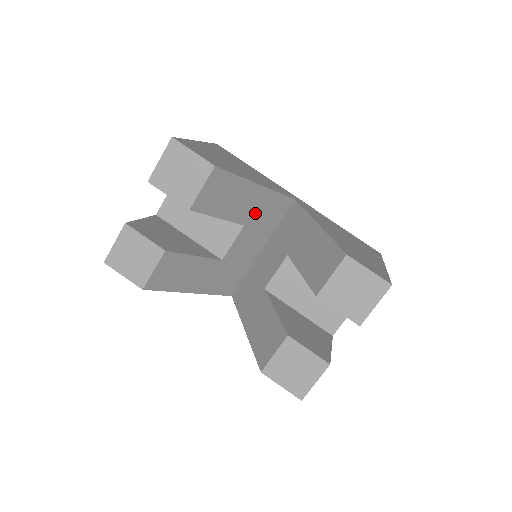
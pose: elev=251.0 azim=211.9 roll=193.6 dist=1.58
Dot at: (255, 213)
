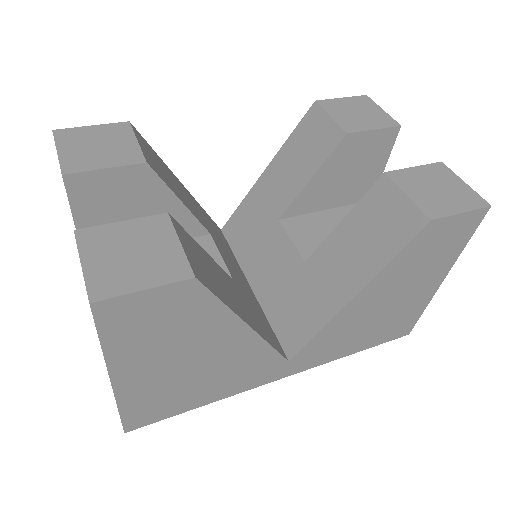
Dot at: (206, 223)
